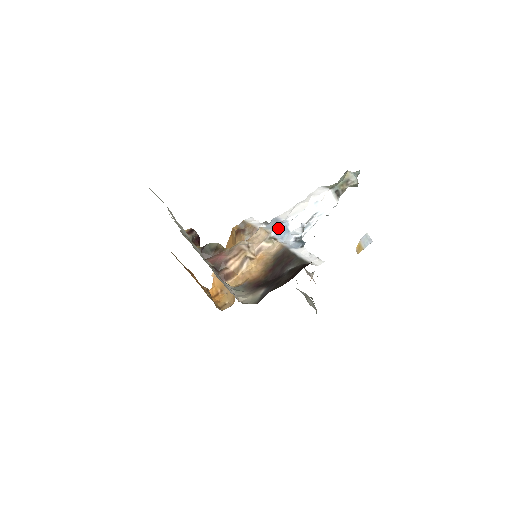
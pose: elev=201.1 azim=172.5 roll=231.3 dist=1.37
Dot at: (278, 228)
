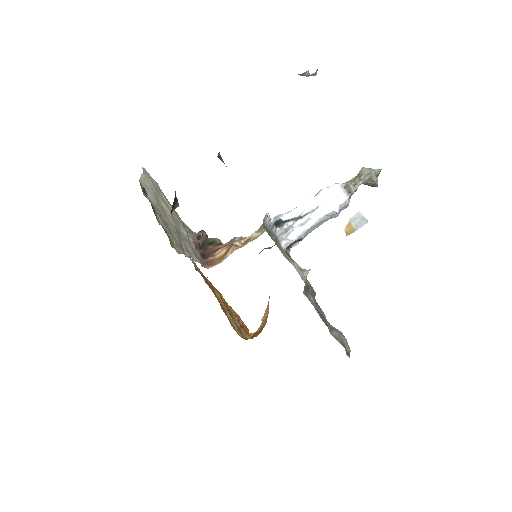
Dot at: occluded
